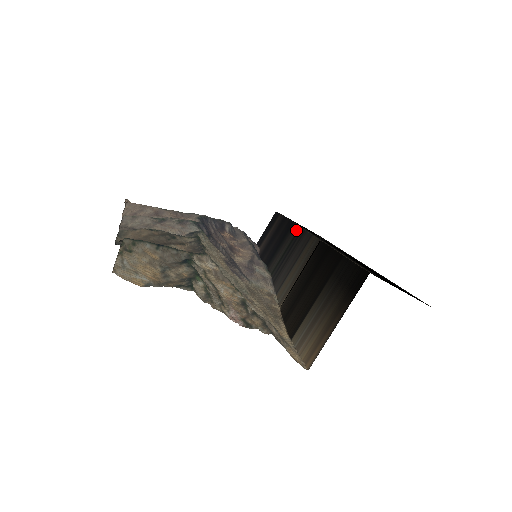
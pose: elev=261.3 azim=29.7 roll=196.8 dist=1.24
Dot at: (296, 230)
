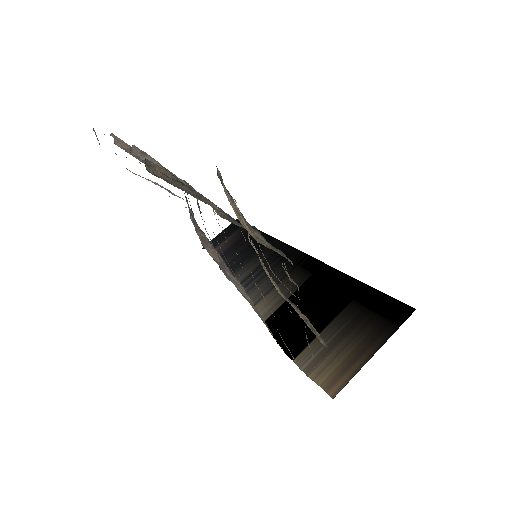
Dot at: (279, 245)
